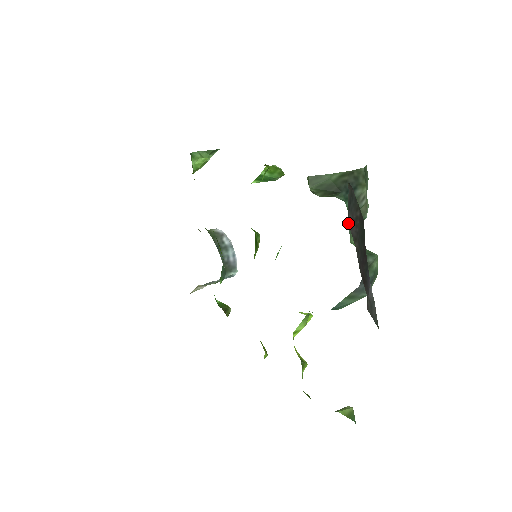
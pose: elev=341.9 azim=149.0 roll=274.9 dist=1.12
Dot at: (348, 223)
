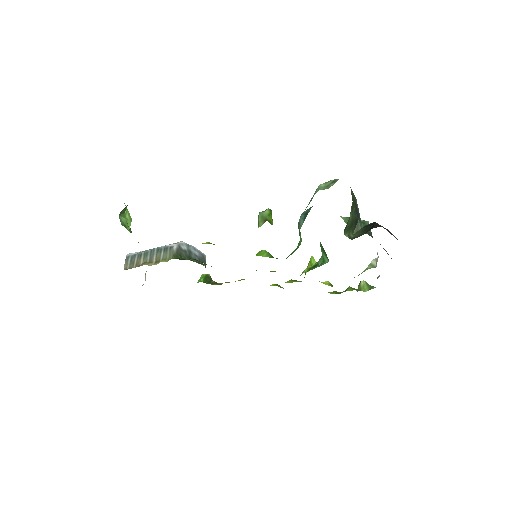
Dot at: occluded
